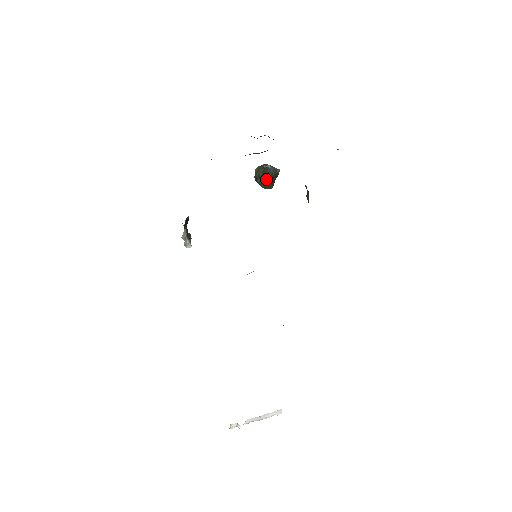
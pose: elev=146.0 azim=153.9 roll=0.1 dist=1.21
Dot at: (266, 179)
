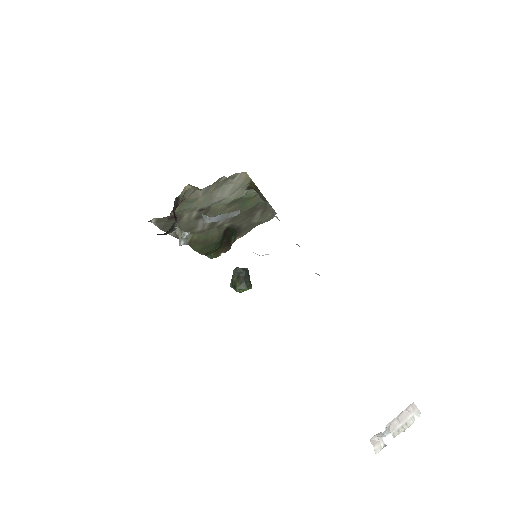
Dot at: (241, 279)
